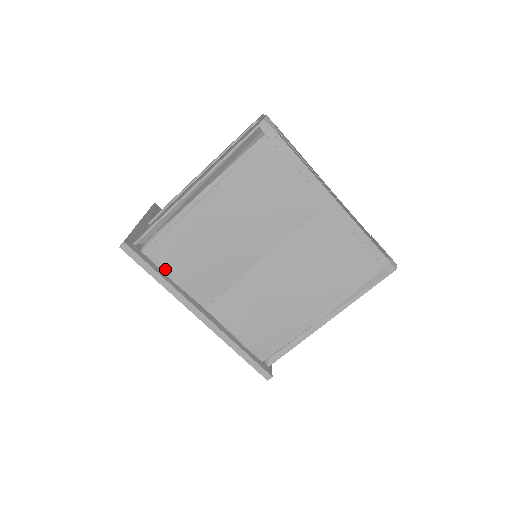
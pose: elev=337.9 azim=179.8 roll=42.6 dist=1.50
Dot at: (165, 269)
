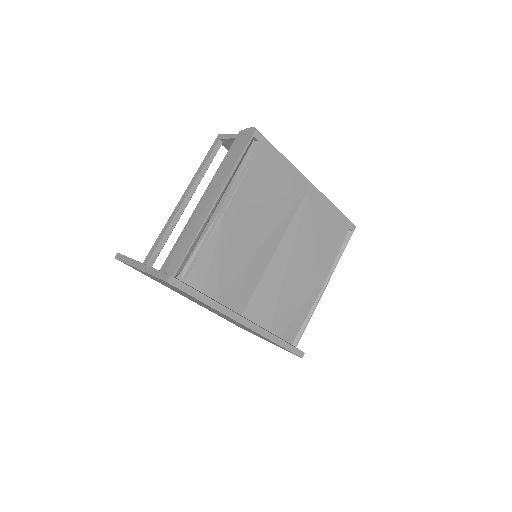
Dot at: (206, 290)
